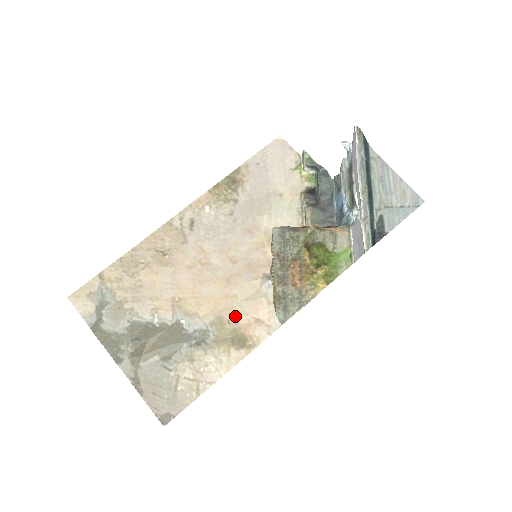
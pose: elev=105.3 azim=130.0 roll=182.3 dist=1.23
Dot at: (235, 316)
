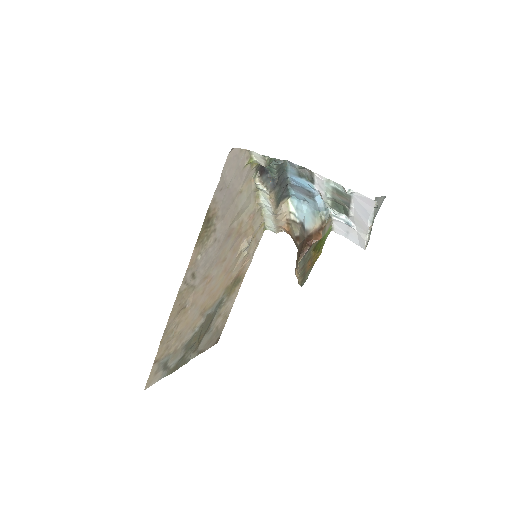
Dot at: (234, 278)
